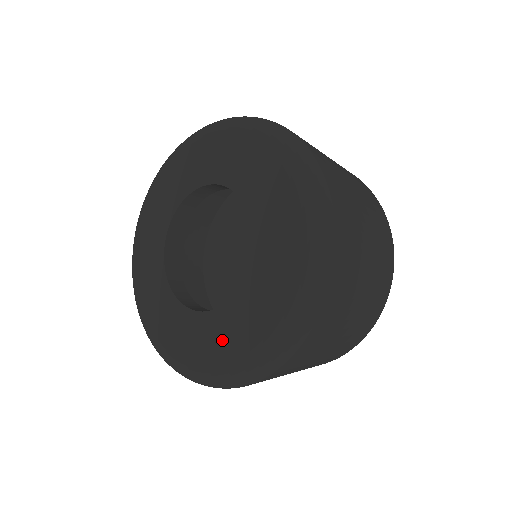
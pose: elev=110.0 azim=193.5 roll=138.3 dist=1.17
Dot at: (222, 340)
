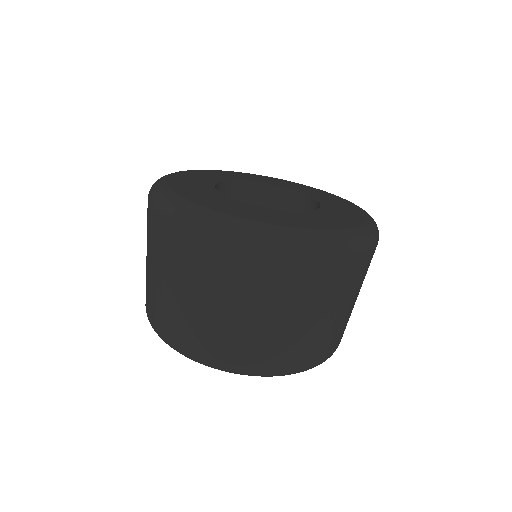
Dot at: (280, 217)
